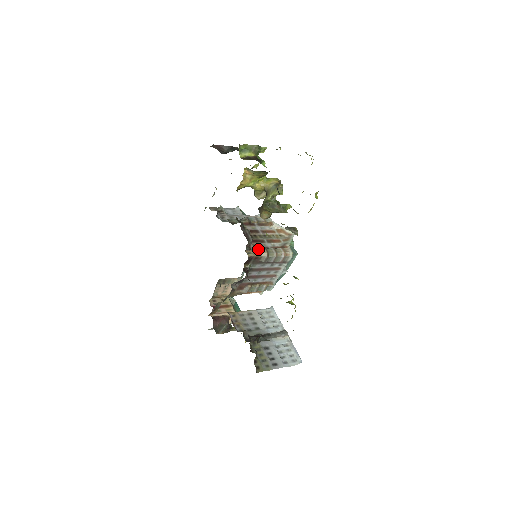
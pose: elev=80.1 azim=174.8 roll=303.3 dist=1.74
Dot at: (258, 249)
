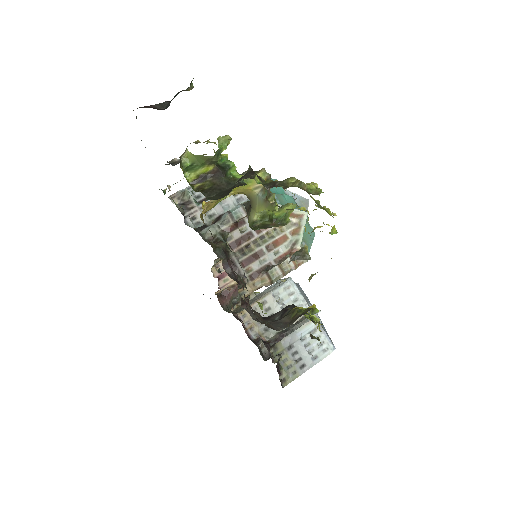
Dot at: (256, 276)
